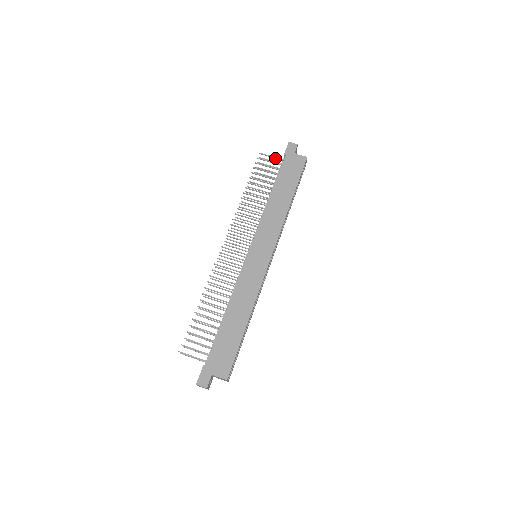
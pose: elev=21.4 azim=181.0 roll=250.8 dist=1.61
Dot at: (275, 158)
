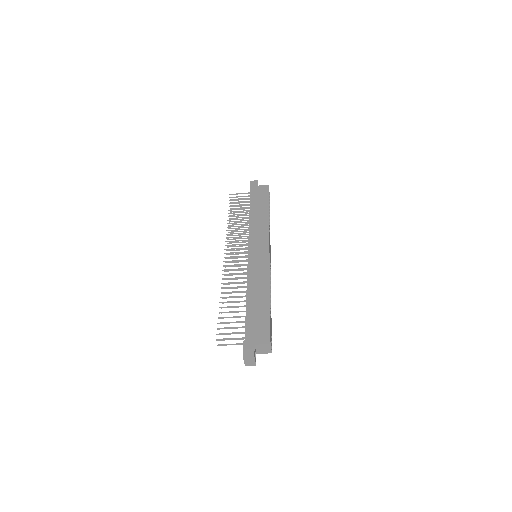
Dot at: occluded
